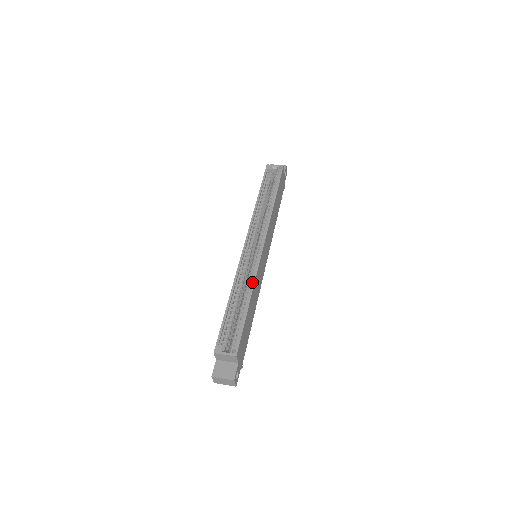
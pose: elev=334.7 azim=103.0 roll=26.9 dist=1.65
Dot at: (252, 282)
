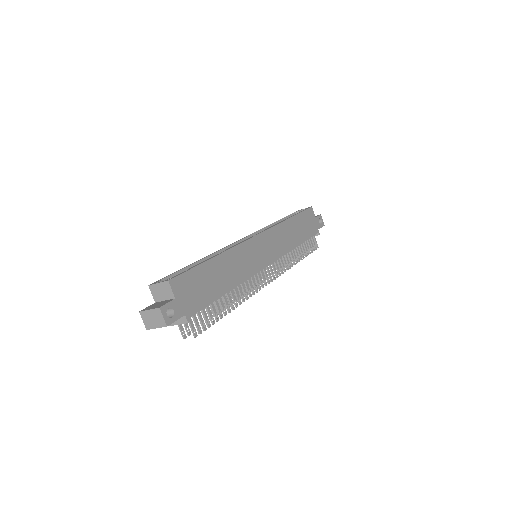
Dot at: (228, 249)
